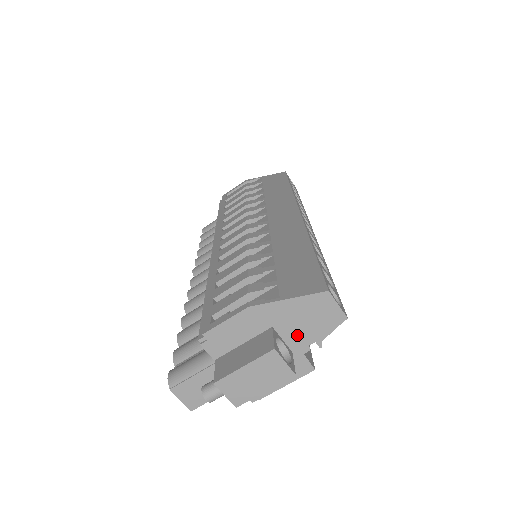
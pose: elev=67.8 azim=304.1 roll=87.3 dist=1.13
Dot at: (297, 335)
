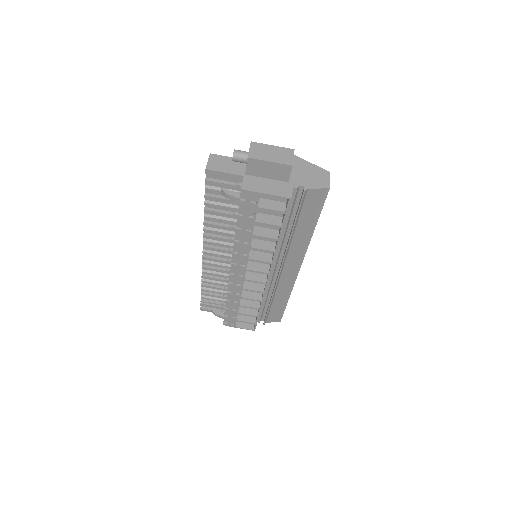
Dot at: (298, 178)
